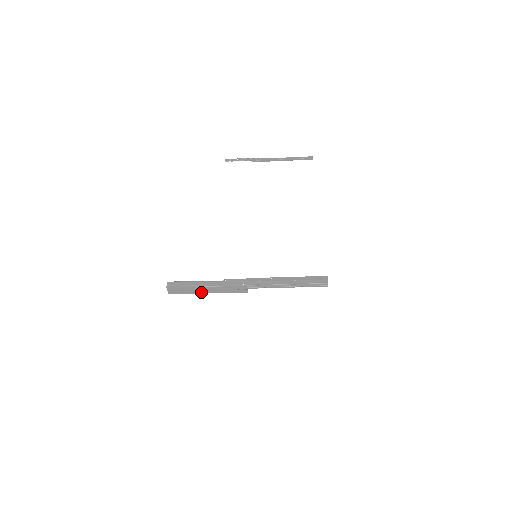
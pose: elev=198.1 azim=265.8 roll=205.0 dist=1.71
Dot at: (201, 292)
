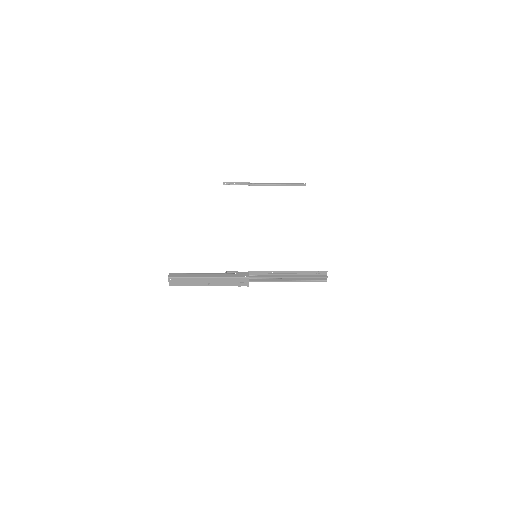
Dot at: (202, 284)
